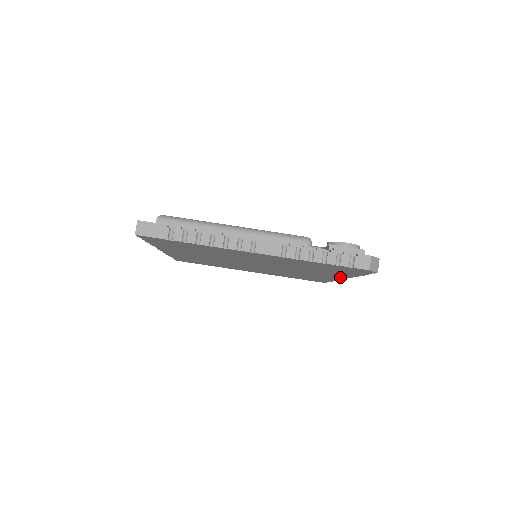
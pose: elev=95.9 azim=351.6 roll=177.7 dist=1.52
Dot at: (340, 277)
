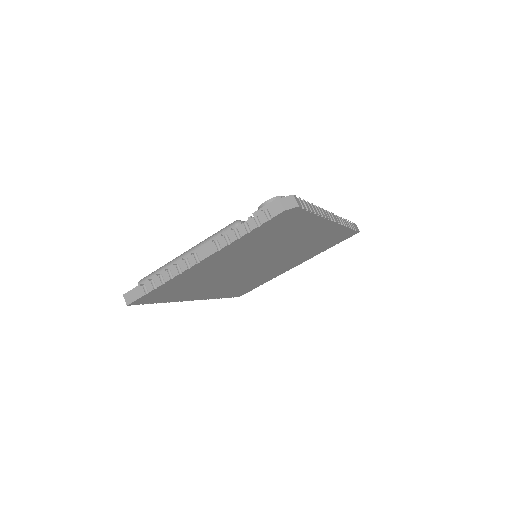
Dot at: (326, 224)
